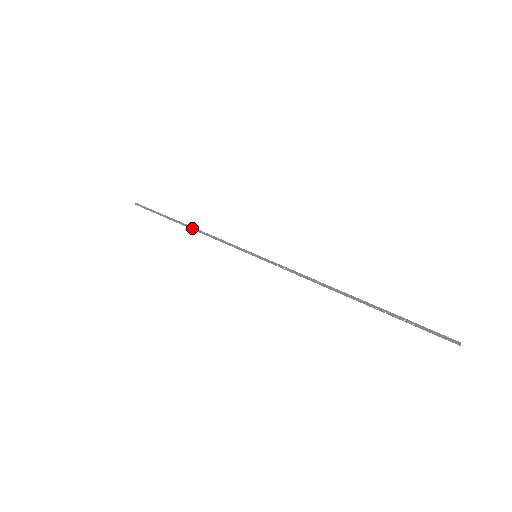
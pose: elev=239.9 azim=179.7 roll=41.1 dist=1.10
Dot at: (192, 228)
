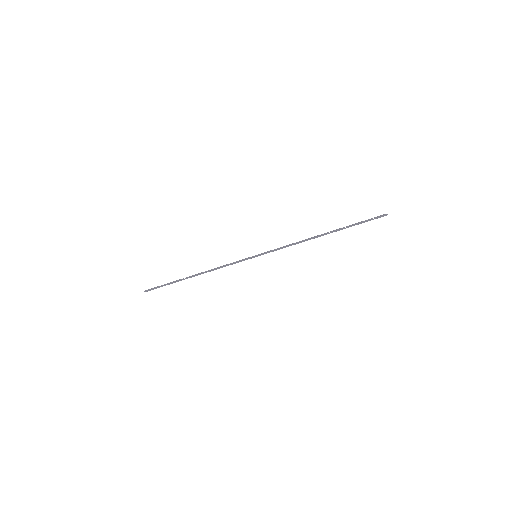
Dot at: (201, 273)
